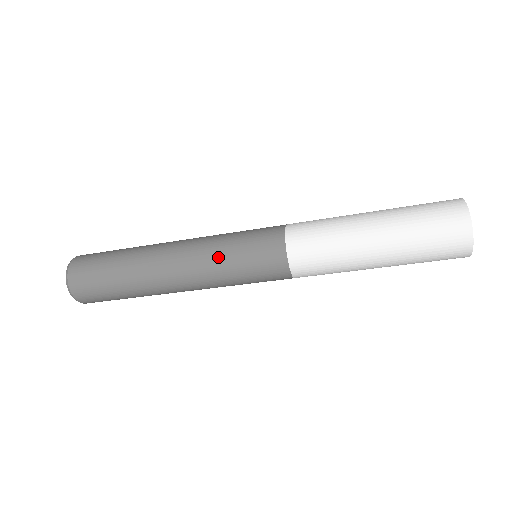
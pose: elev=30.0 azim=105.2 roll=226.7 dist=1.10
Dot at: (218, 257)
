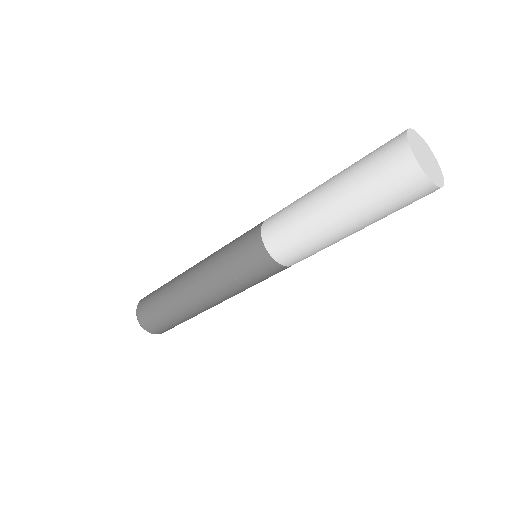
Dot at: (225, 279)
